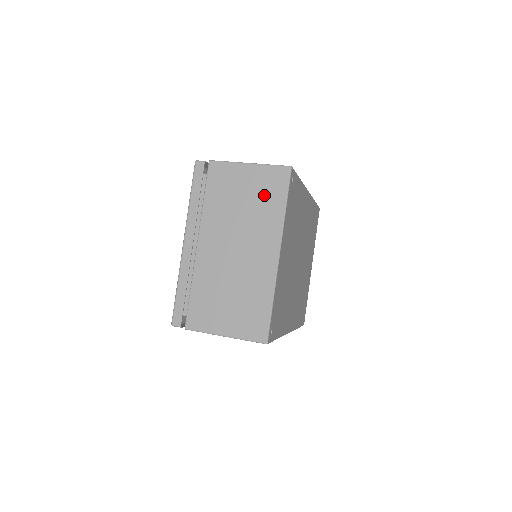
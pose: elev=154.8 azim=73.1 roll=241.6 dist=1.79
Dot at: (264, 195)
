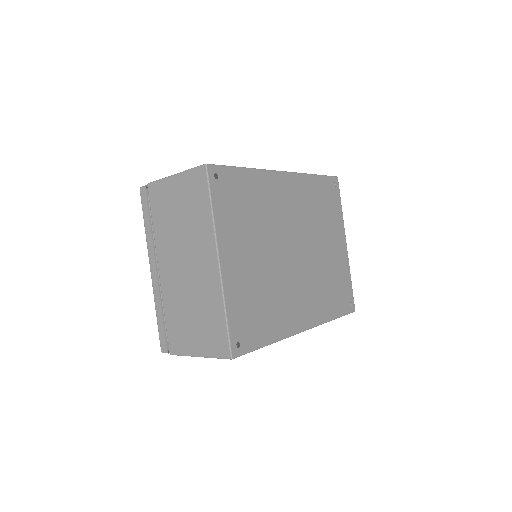
Dot at: (192, 203)
